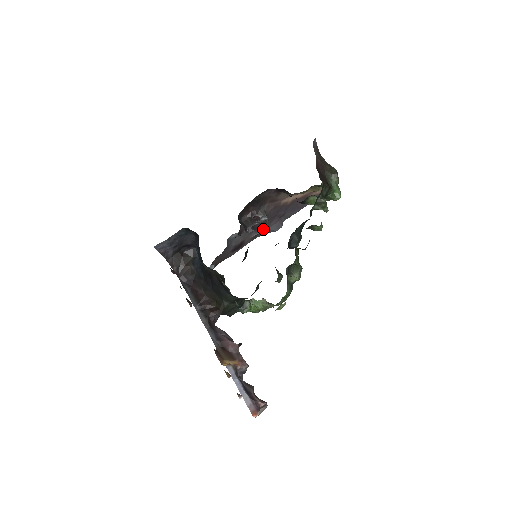
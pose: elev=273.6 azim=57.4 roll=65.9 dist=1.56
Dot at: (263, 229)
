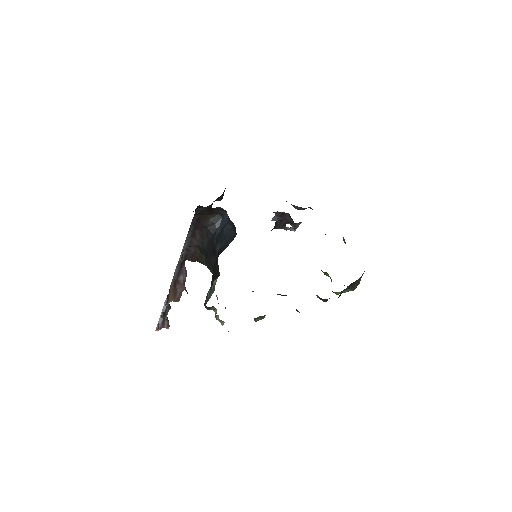
Dot at: occluded
